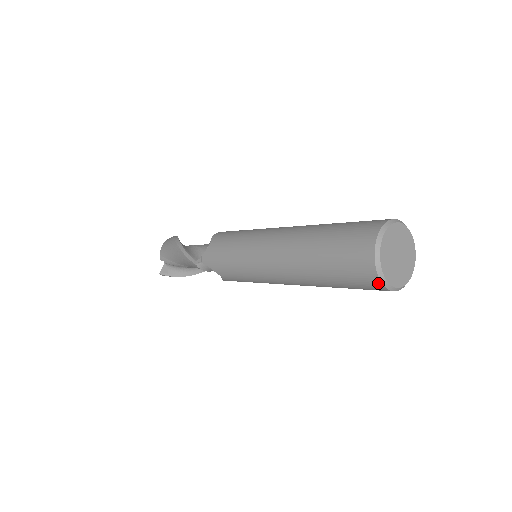
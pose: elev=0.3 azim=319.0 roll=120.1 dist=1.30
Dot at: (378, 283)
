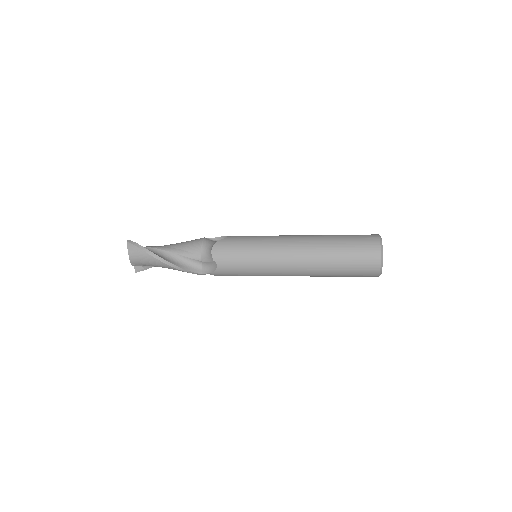
Dot at: occluded
